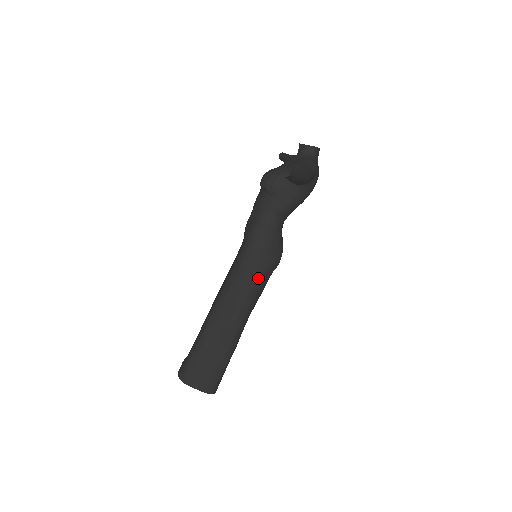
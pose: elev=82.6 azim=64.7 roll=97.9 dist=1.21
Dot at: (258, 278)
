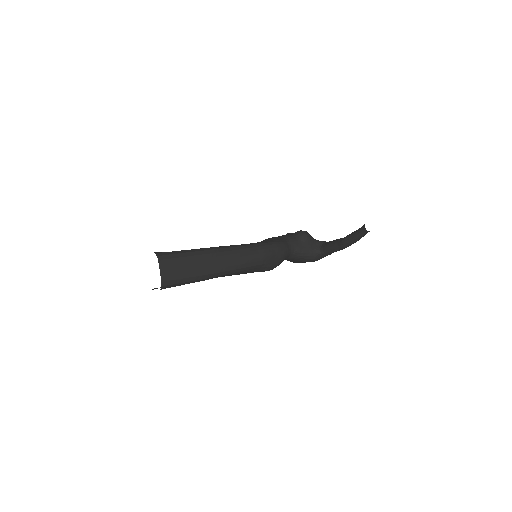
Dot at: (262, 262)
